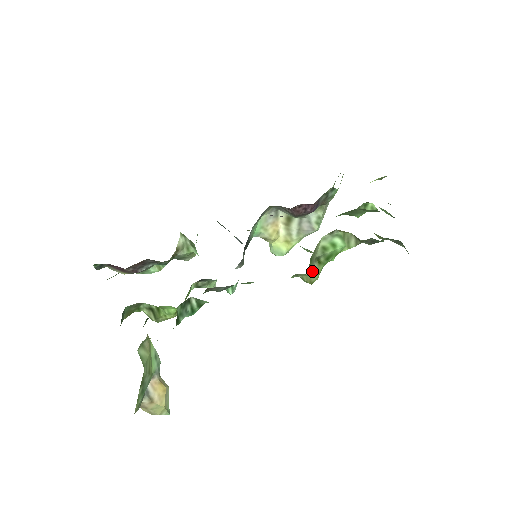
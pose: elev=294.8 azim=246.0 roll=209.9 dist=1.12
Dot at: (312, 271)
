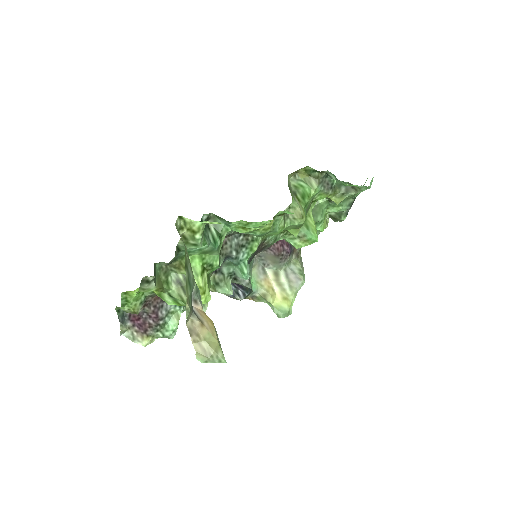
Dot at: (296, 203)
